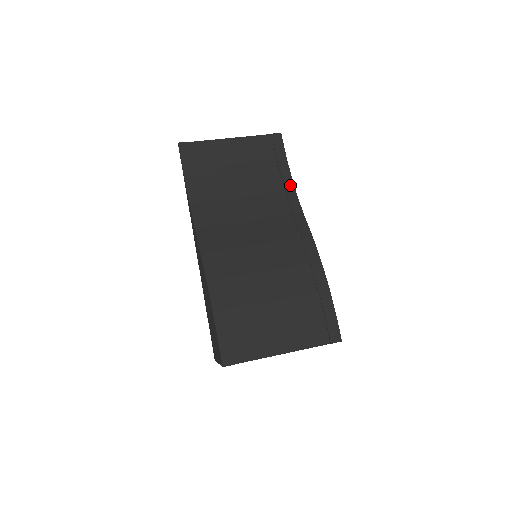
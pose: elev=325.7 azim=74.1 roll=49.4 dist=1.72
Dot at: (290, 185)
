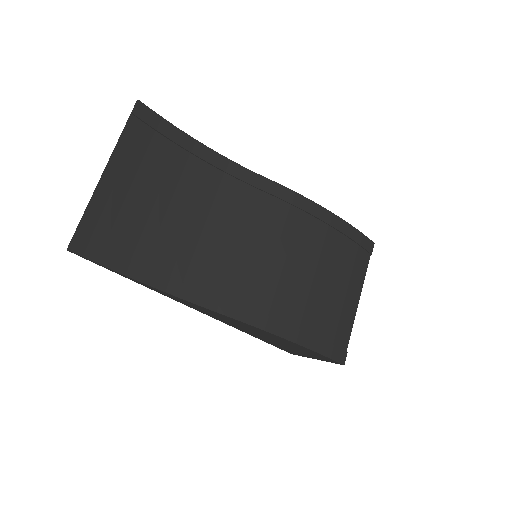
Dot at: (210, 154)
